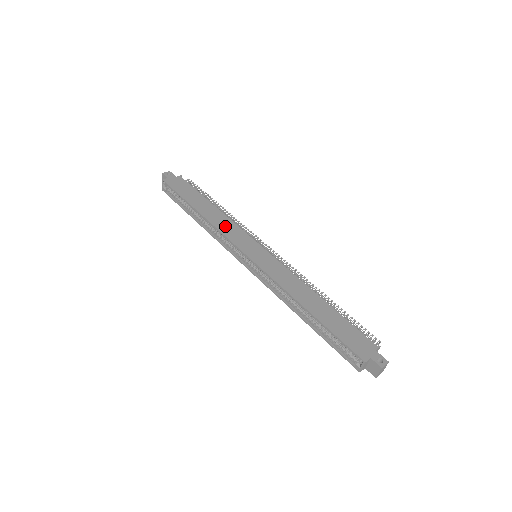
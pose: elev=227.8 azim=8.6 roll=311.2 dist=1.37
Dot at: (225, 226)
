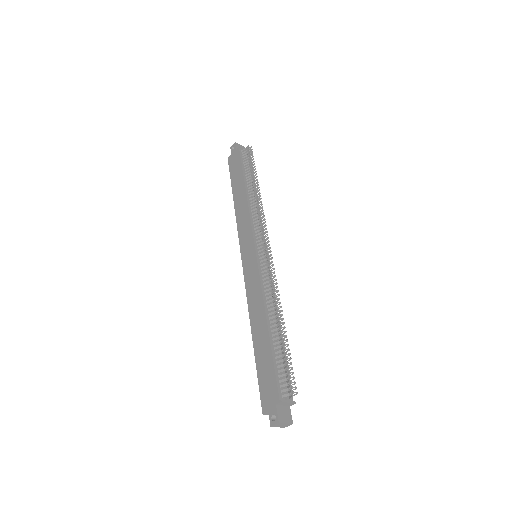
Dot at: (242, 220)
